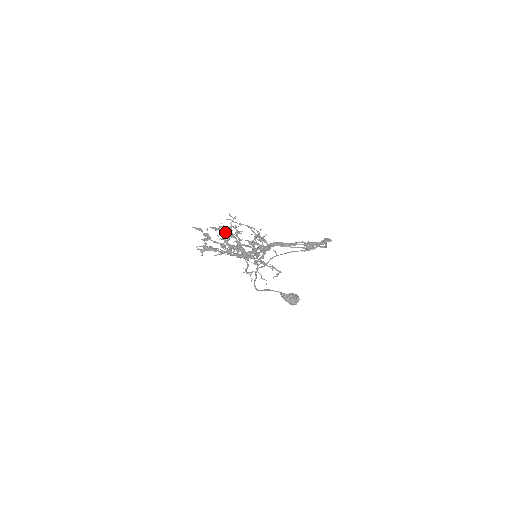
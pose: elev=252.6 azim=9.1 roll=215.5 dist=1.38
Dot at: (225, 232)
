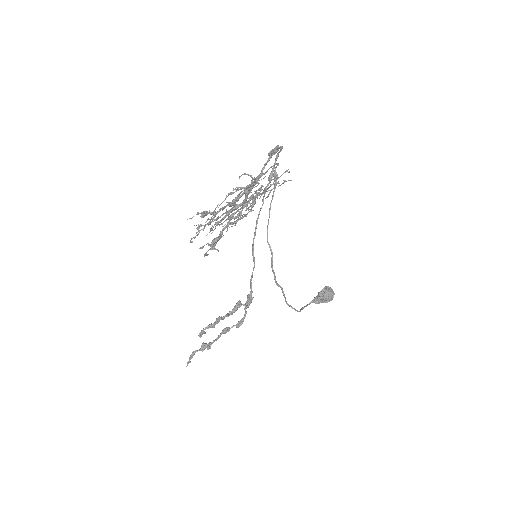
Dot at: (213, 324)
